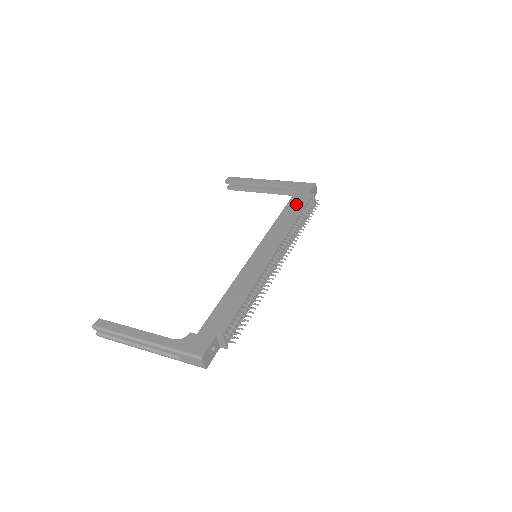
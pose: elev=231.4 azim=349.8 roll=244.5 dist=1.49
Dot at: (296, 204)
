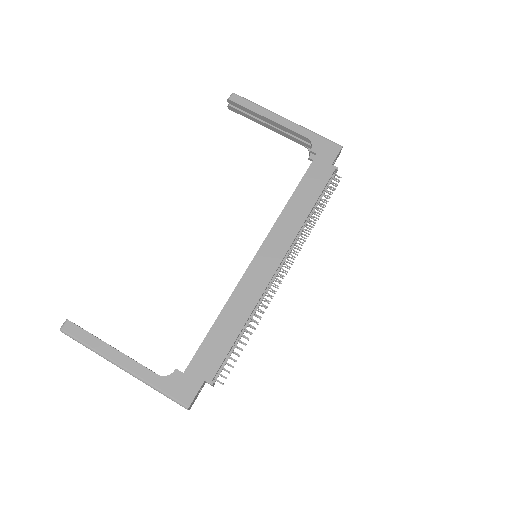
Dot at: (314, 181)
